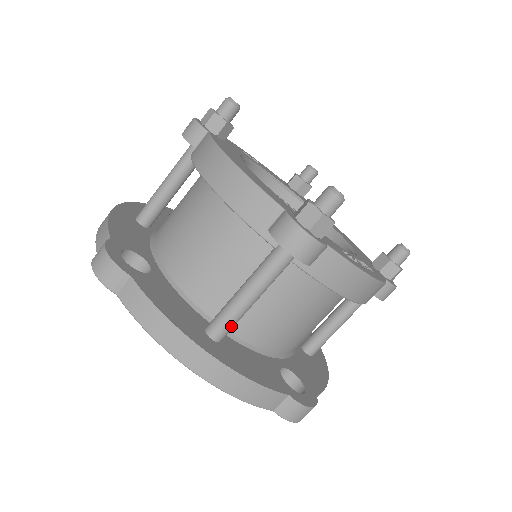
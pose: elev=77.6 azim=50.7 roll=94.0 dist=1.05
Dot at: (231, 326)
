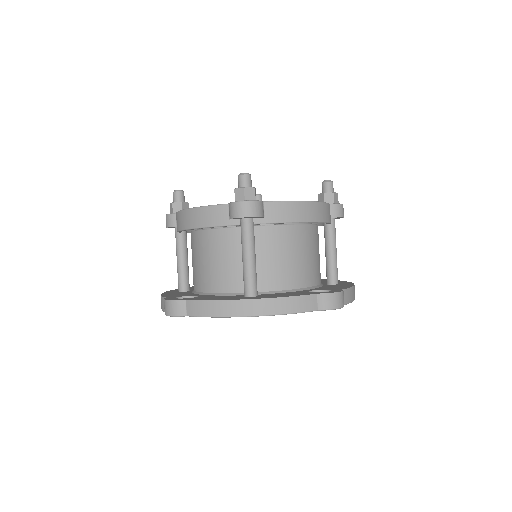
Dot at: (254, 282)
